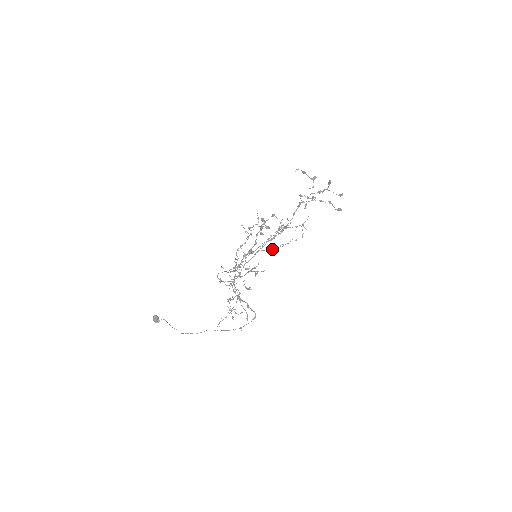
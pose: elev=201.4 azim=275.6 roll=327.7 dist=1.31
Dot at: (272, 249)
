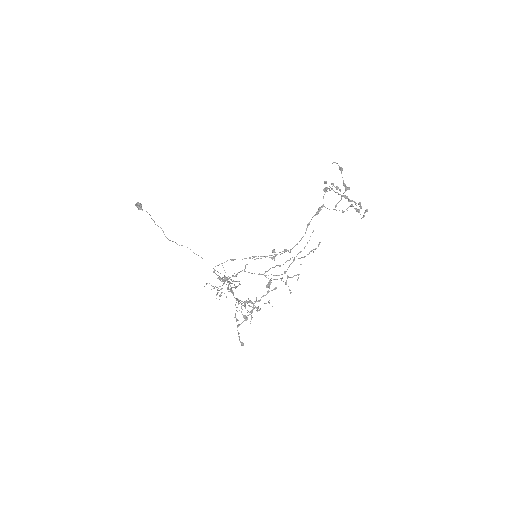
Dot at: (273, 275)
